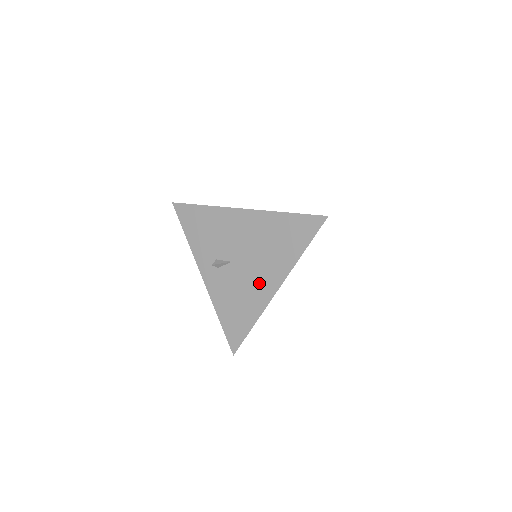
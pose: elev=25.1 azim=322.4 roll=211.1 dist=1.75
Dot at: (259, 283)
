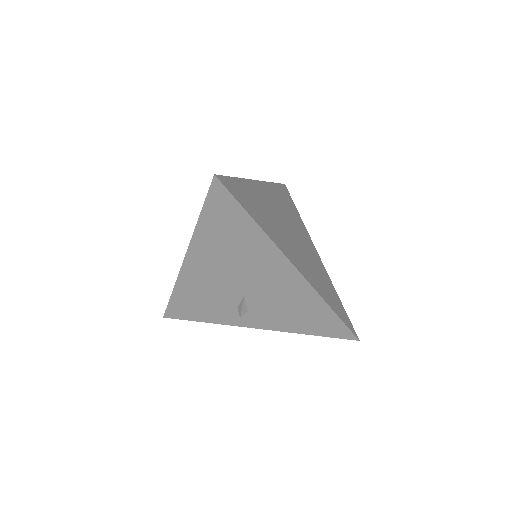
Dot at: (279, 281)
